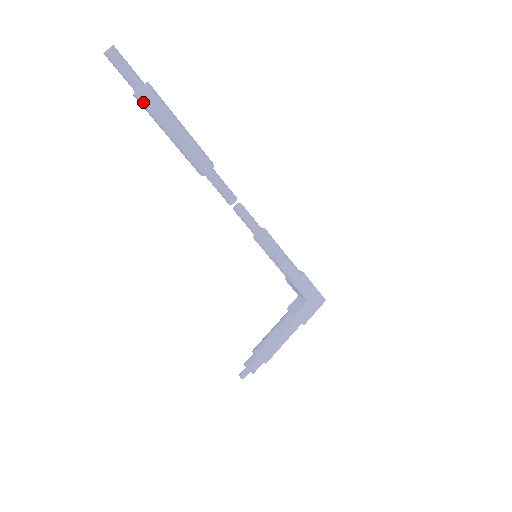
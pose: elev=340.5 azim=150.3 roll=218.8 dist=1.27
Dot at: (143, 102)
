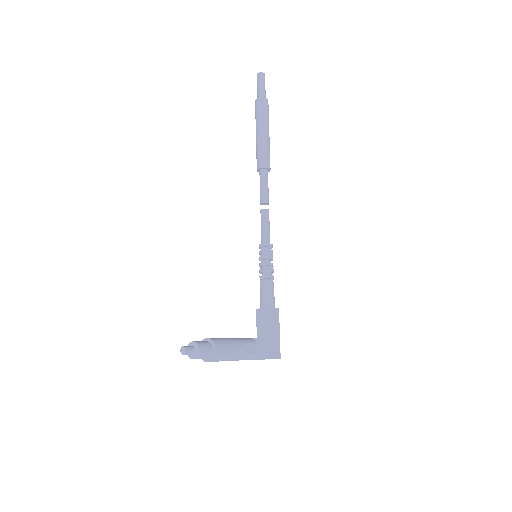
Dot at: (261, 104)
